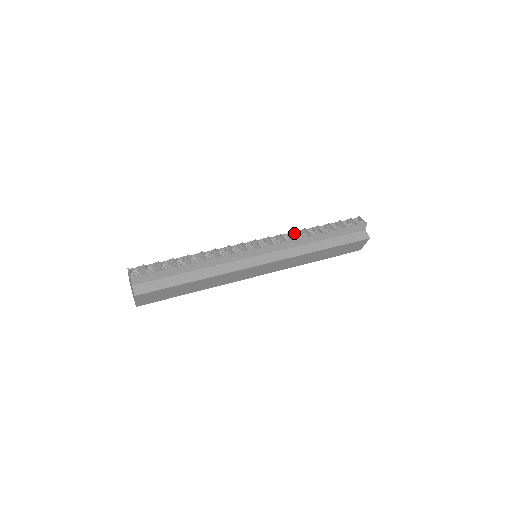
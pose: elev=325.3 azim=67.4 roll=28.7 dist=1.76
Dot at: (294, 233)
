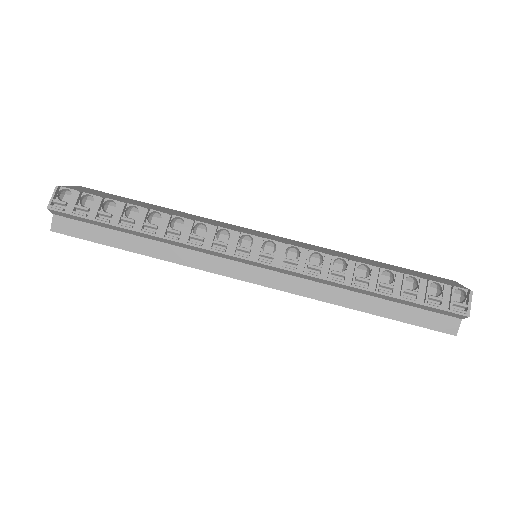
Dot at: (330, 263)
